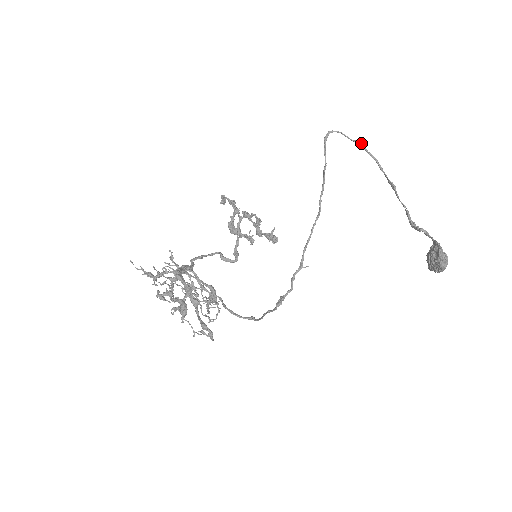
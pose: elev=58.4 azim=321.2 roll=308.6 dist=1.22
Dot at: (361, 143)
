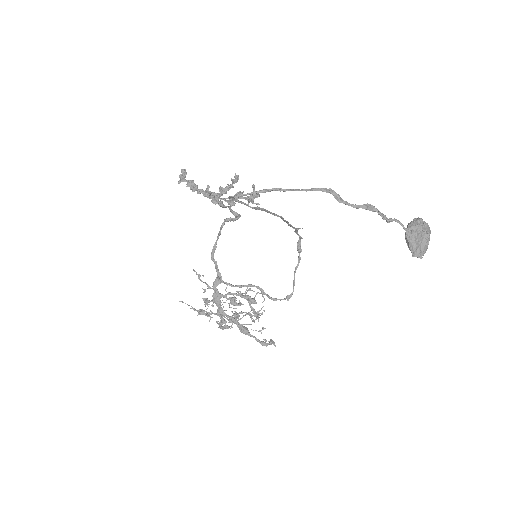
Dot at: (270, 190)
